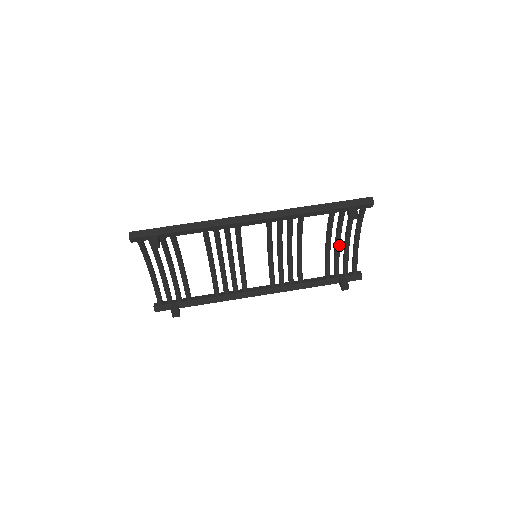
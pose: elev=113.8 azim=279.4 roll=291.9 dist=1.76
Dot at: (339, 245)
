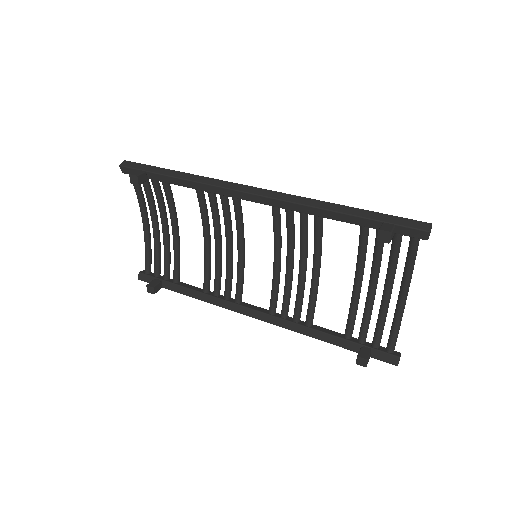
Dot at: (373, 292)
